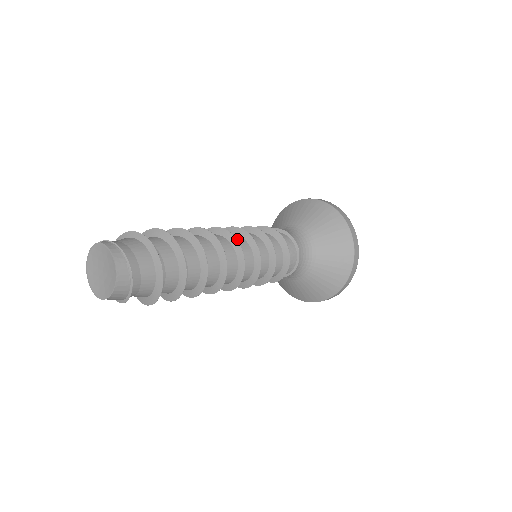
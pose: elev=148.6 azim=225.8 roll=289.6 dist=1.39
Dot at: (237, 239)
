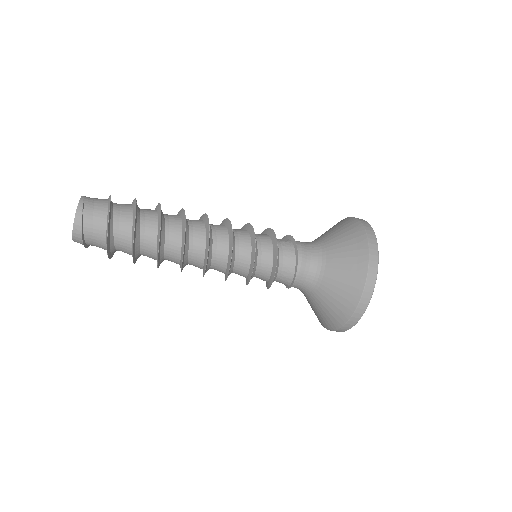
Dot at: (222, 247)
